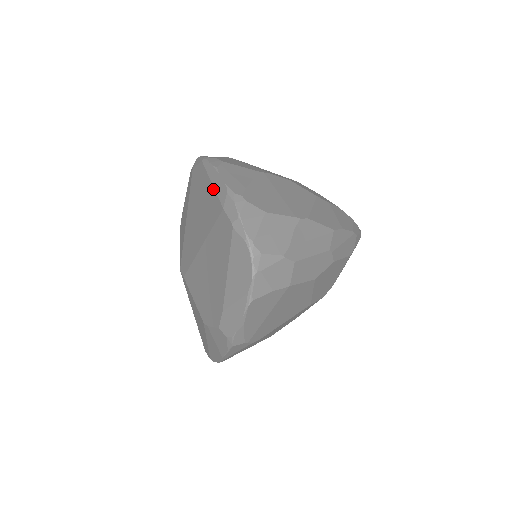
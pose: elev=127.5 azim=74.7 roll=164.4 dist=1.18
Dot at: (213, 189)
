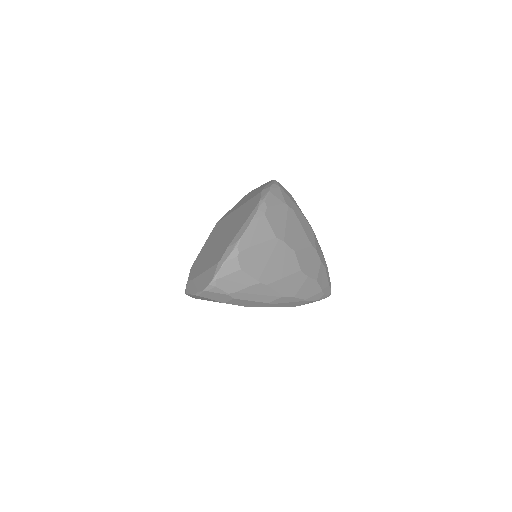
Dot at: (240, 228)
